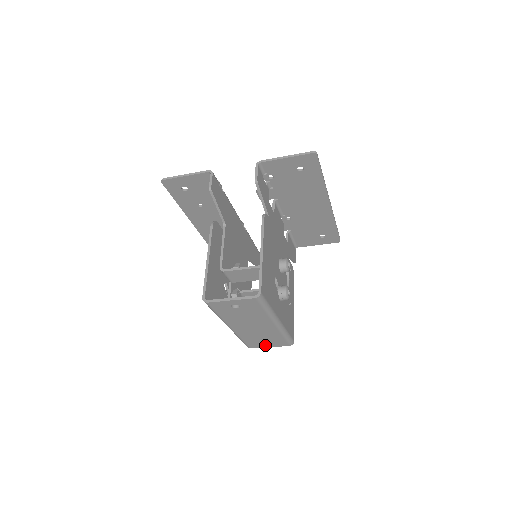
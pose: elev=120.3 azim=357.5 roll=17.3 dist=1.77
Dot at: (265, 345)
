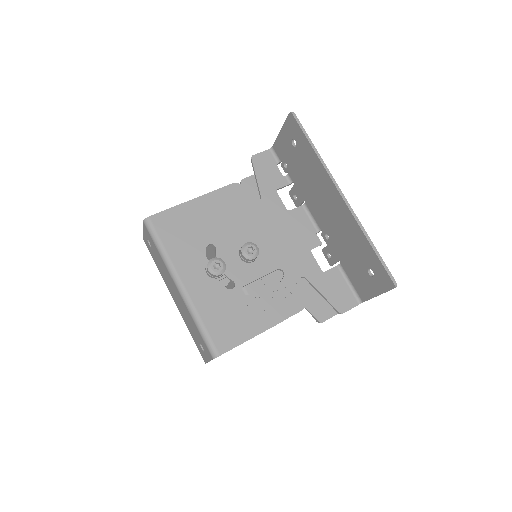
Dot at: (205, 354)
